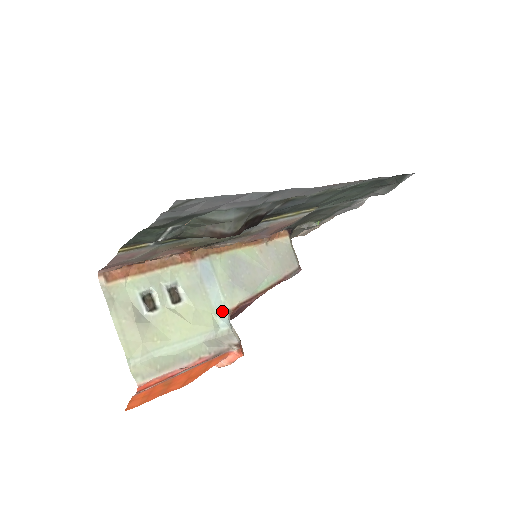
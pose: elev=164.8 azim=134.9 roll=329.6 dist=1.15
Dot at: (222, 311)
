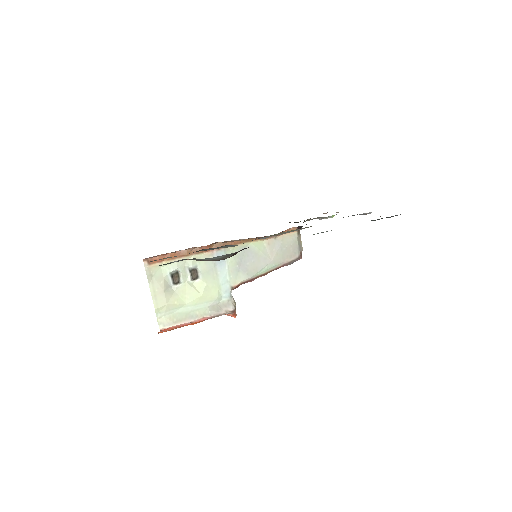
Dot at: (226, 287)
